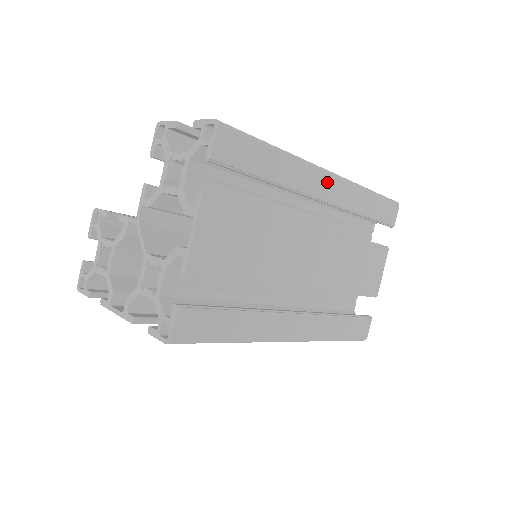
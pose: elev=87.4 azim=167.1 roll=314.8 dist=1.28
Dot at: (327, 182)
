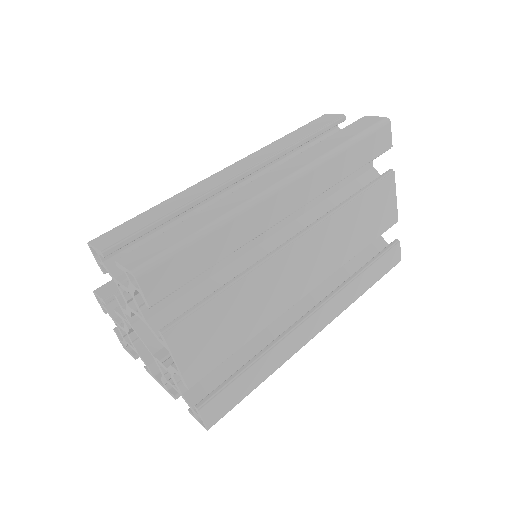
Dot at: (286, 195)
